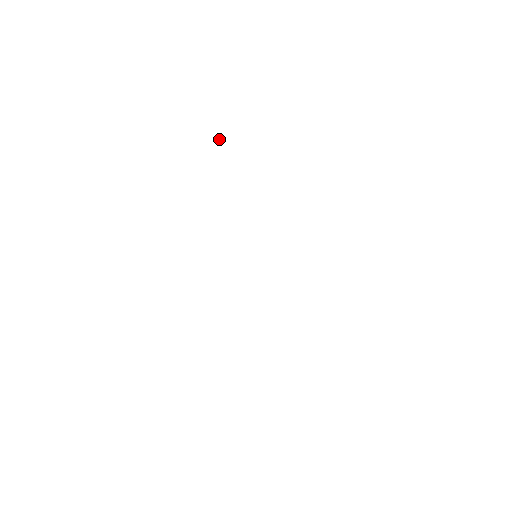
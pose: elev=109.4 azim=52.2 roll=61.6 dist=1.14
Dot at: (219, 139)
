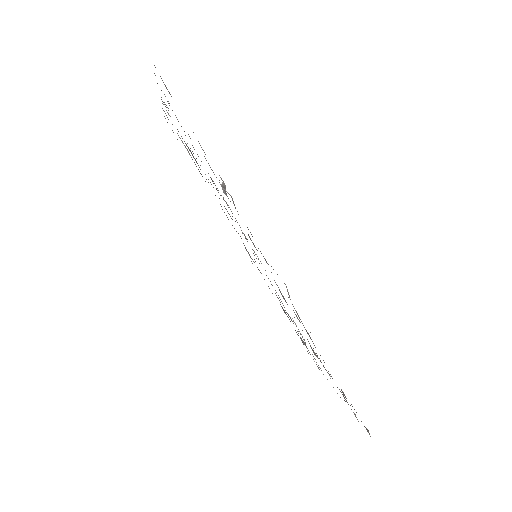
Dot at: (223, 183)
